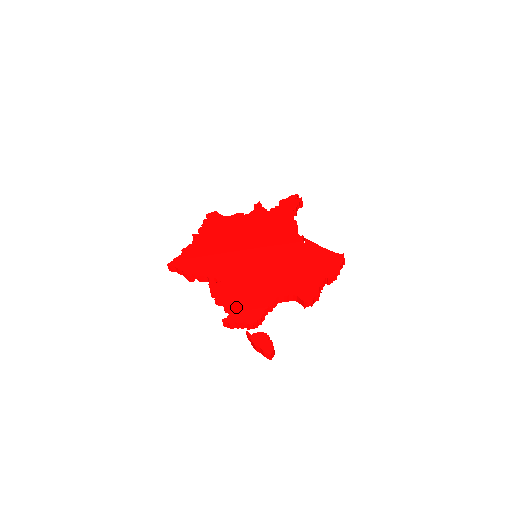
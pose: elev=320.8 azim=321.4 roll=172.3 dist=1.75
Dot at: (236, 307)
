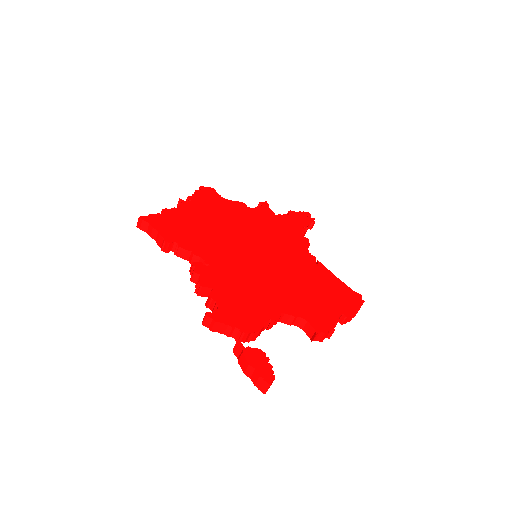
Dot at: (227, 304)
